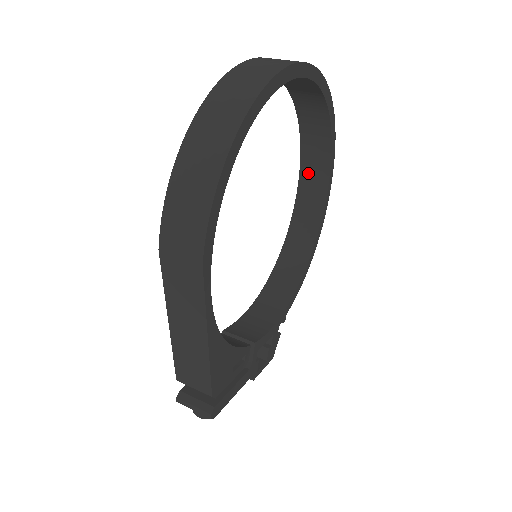
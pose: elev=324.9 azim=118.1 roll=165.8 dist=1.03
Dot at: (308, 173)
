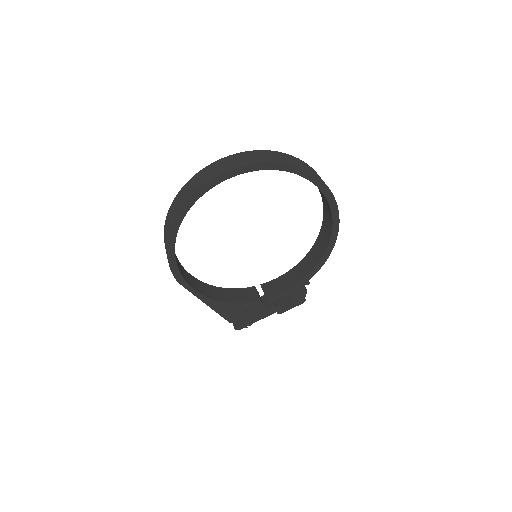
Dot at: (319, 189)
